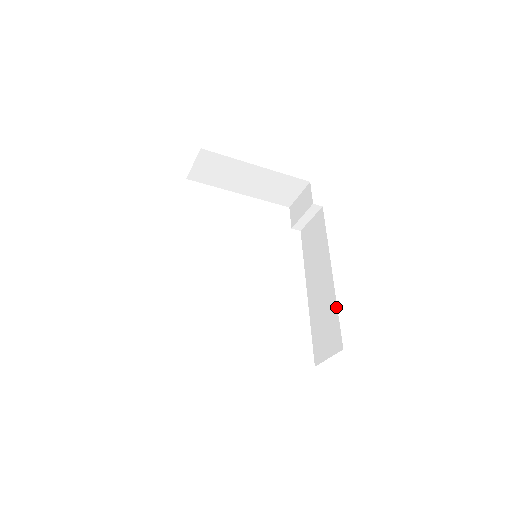
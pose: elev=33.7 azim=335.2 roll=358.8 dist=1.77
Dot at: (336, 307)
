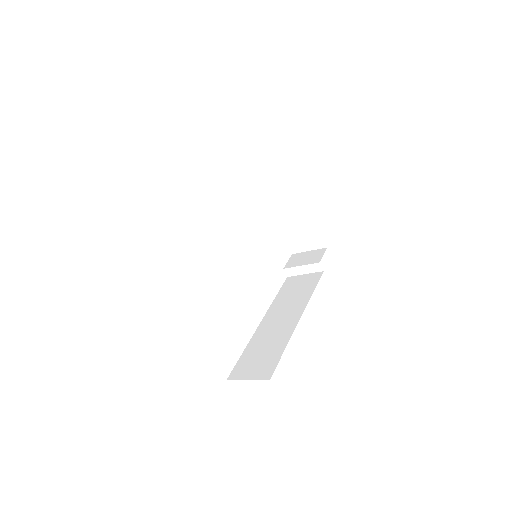
Dot at: (286, 345)
